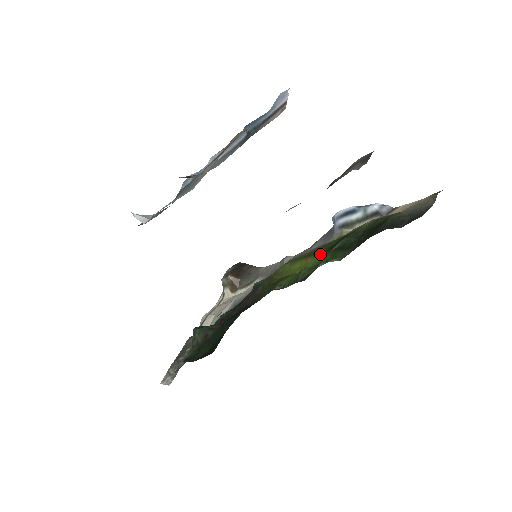
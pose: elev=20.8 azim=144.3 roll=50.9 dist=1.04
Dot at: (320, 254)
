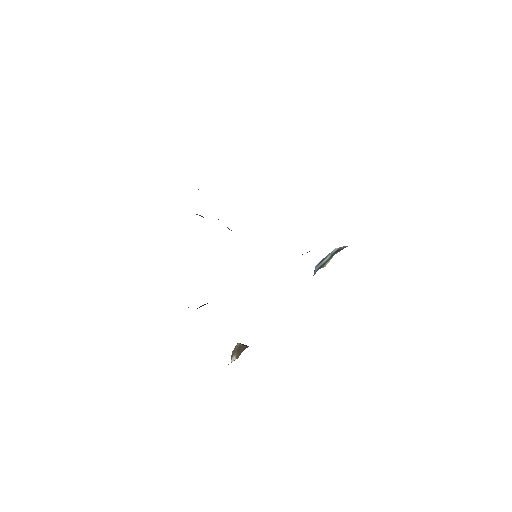
Dot at: occluded
